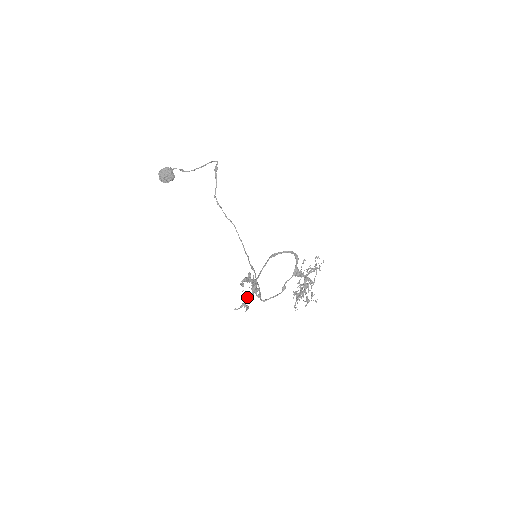
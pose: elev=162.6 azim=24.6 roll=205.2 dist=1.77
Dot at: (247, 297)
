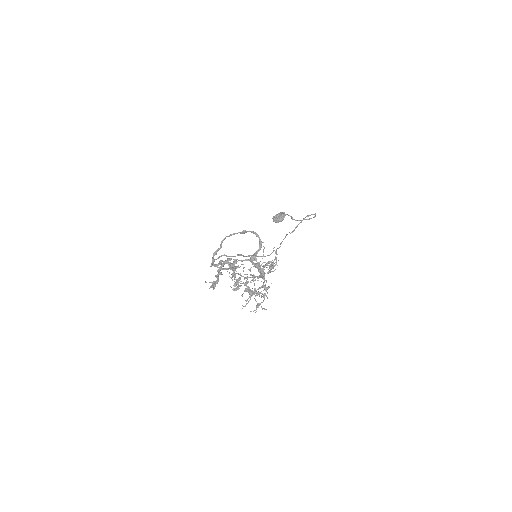
Dot at: (218, 274)
